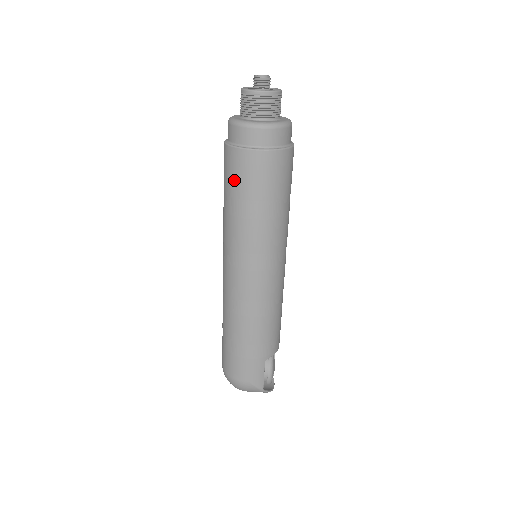
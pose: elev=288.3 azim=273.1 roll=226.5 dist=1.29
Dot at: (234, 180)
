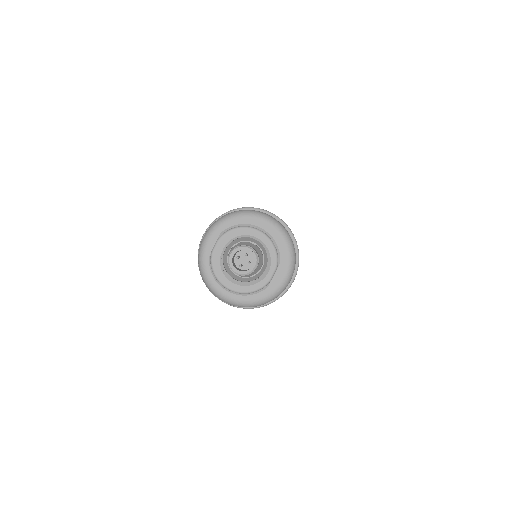
Dot at: occluded
